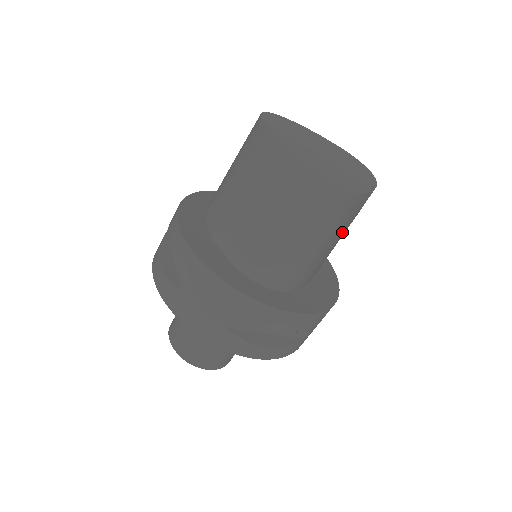
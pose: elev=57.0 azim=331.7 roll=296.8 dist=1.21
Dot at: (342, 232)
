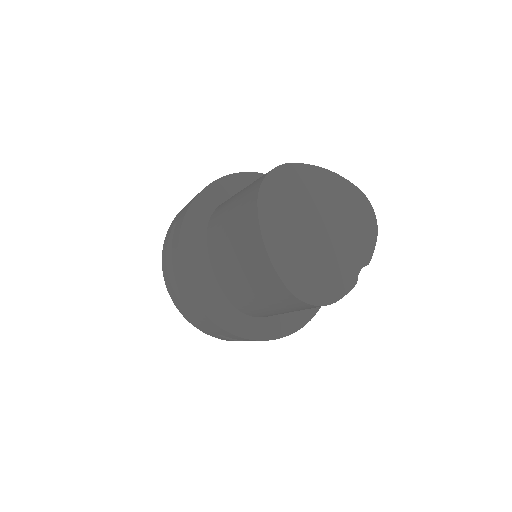
Dot at: occluded
